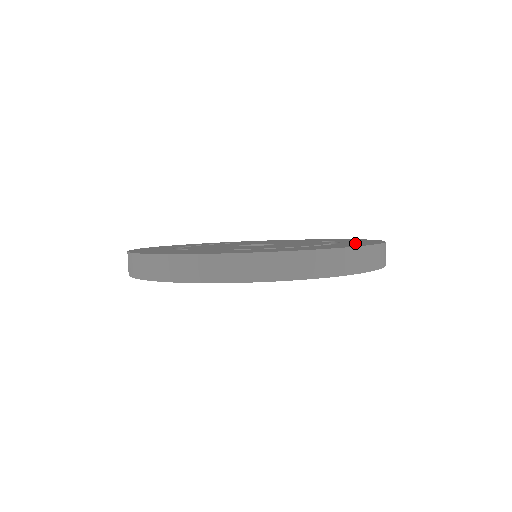
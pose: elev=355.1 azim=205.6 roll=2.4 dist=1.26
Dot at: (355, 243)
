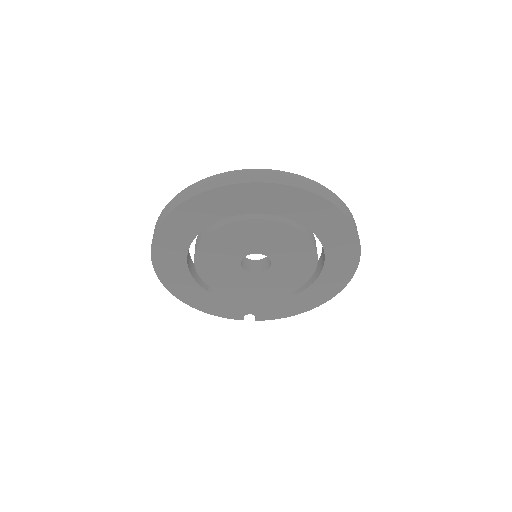
Dot at: occluded
